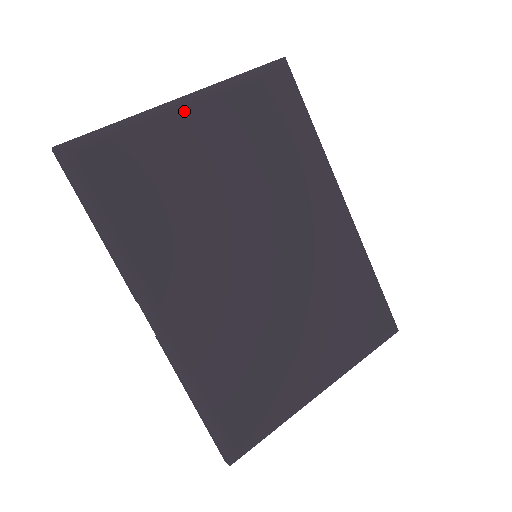
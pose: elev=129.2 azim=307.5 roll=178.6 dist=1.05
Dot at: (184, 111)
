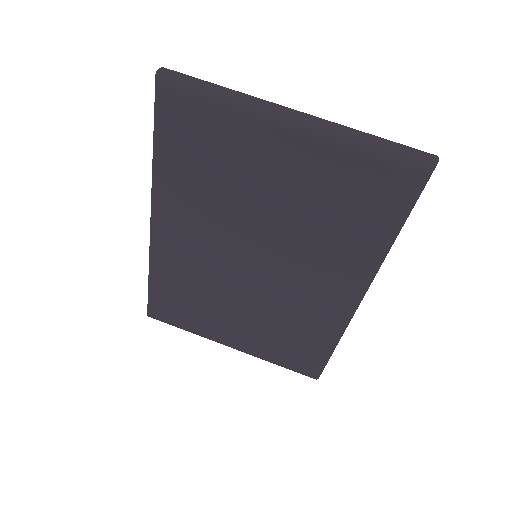
Dot at: (277, 133)
